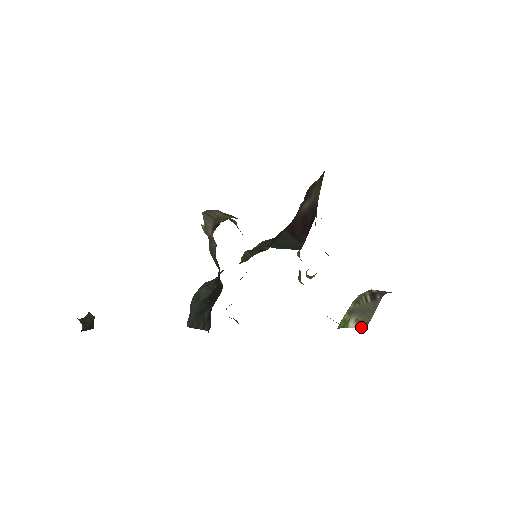
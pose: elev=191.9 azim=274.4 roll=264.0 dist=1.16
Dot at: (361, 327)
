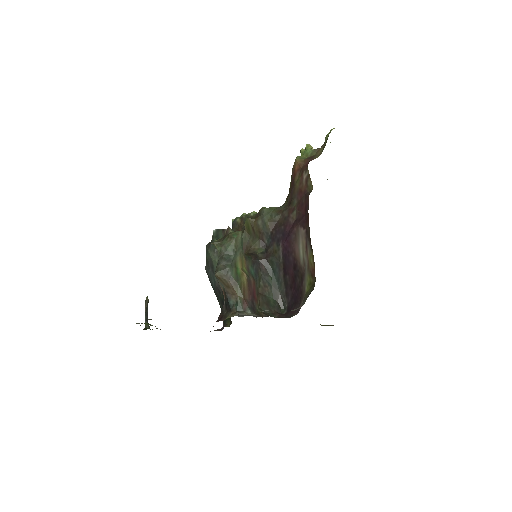
Dot at: occluded
